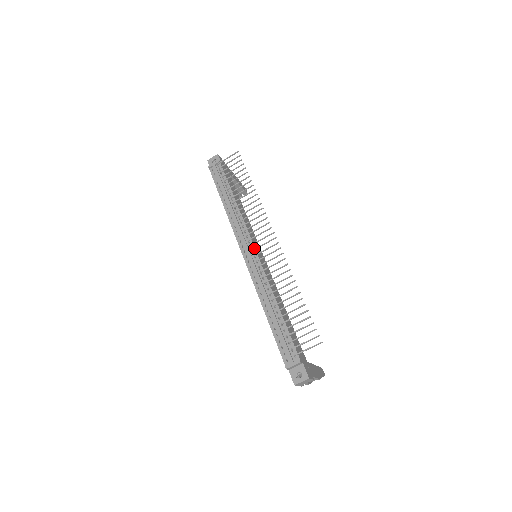
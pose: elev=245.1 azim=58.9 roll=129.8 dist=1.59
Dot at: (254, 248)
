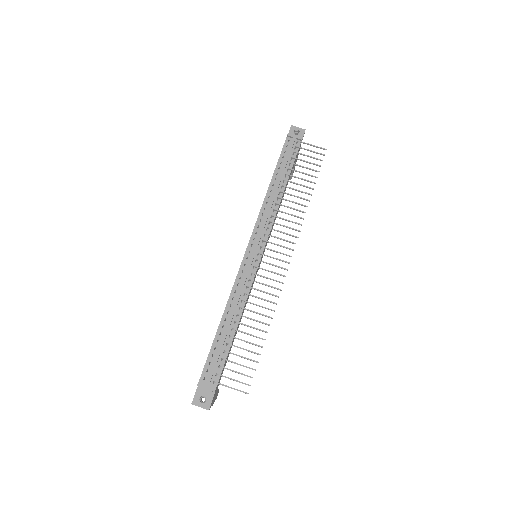
Dot at: (262, 251)
